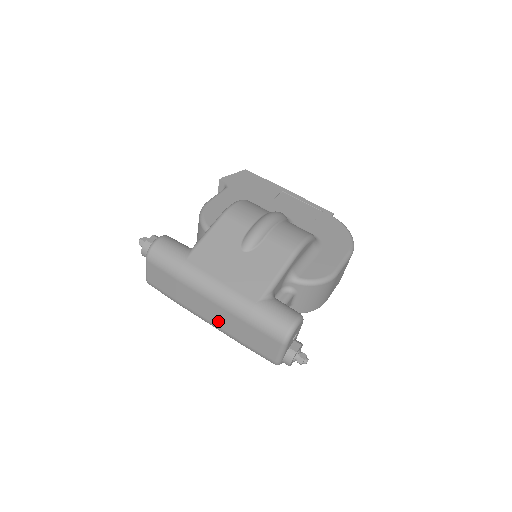
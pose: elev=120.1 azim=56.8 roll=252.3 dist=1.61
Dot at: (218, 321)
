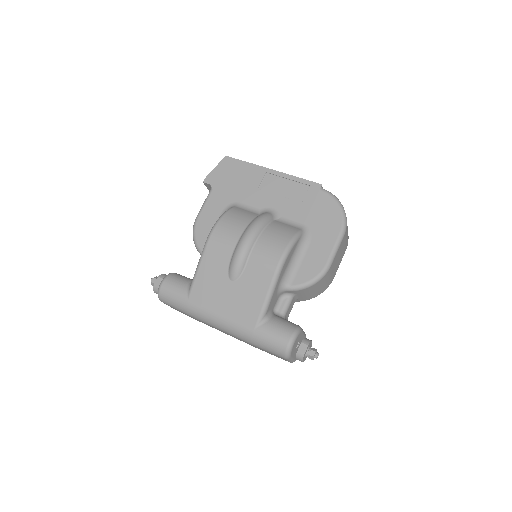
Dot at: (234, 337)
